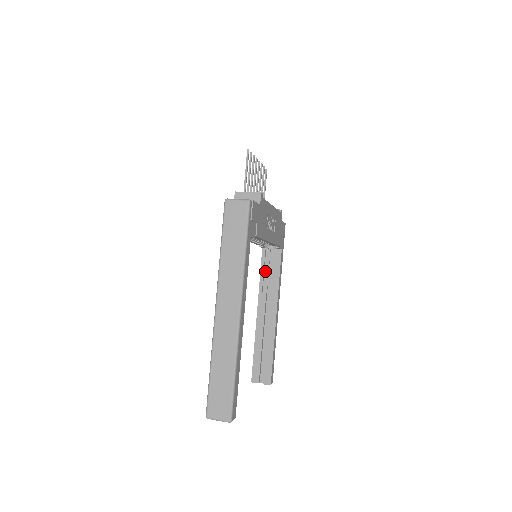
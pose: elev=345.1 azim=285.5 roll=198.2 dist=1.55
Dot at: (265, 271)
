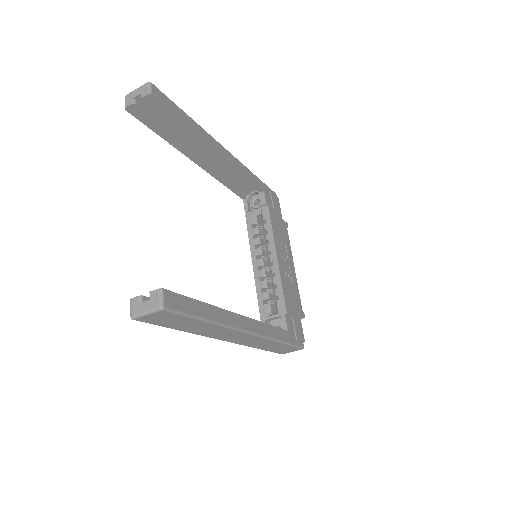
Dot at: occluded
